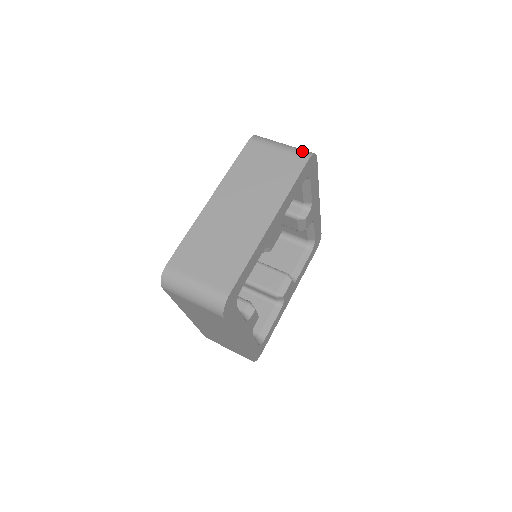
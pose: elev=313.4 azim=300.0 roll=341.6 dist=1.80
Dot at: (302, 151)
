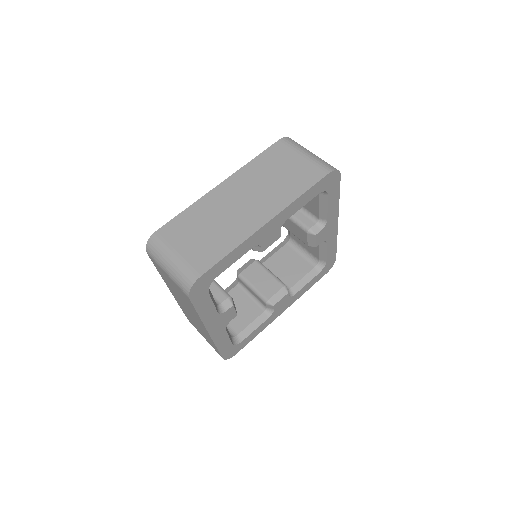
Dot at: (326, 164)
